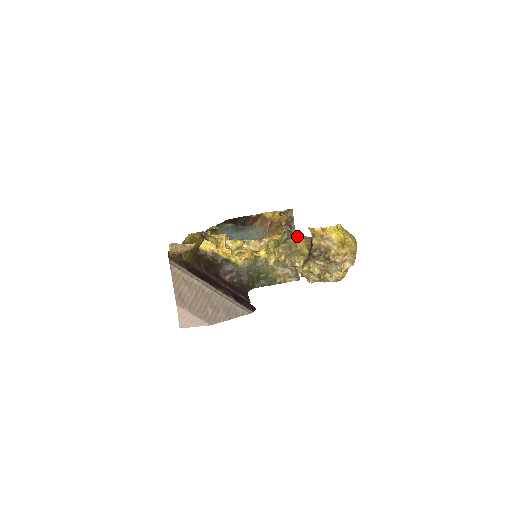
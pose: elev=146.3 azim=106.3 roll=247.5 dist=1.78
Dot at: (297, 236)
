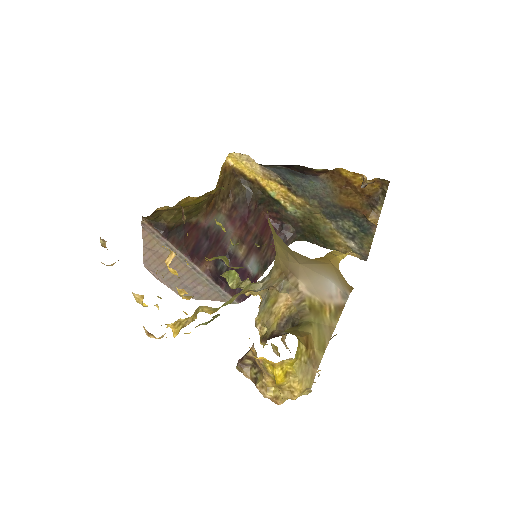
Dot at: (289, 287)
